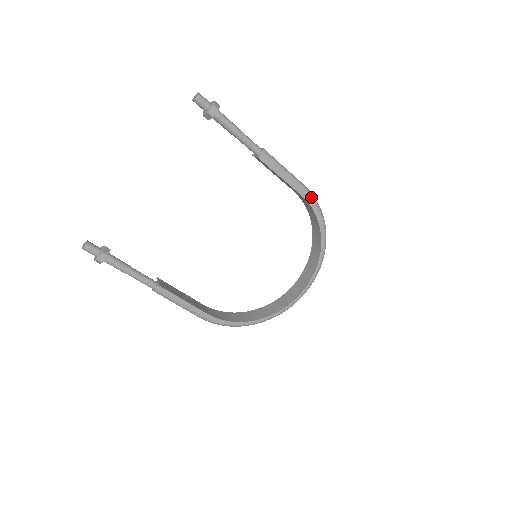
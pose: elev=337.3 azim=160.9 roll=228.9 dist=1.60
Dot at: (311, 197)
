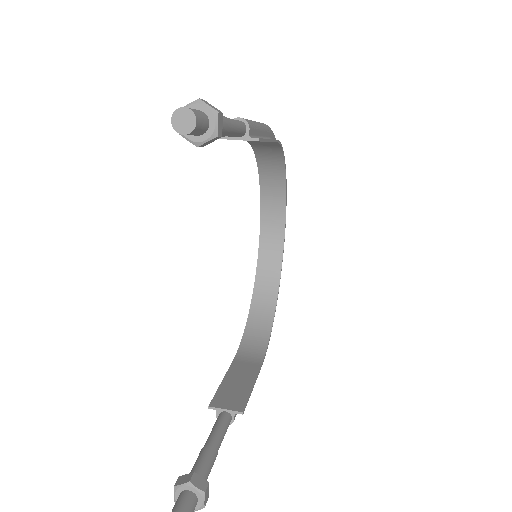
Dot at: (272, 133)
